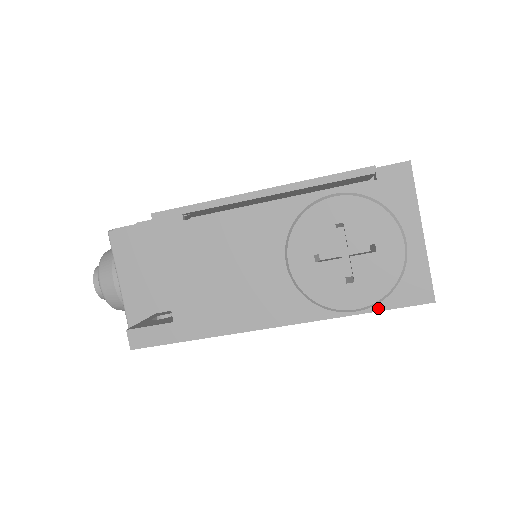
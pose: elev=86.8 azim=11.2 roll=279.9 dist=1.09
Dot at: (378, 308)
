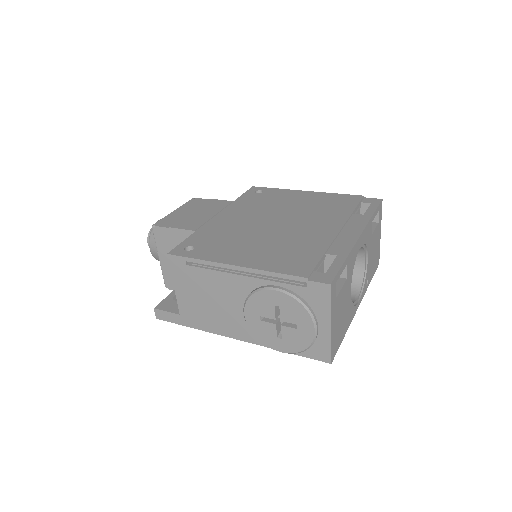
Dot at: (297, 353)
